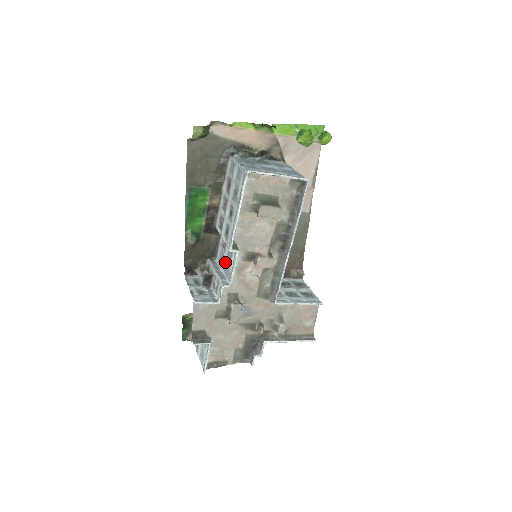
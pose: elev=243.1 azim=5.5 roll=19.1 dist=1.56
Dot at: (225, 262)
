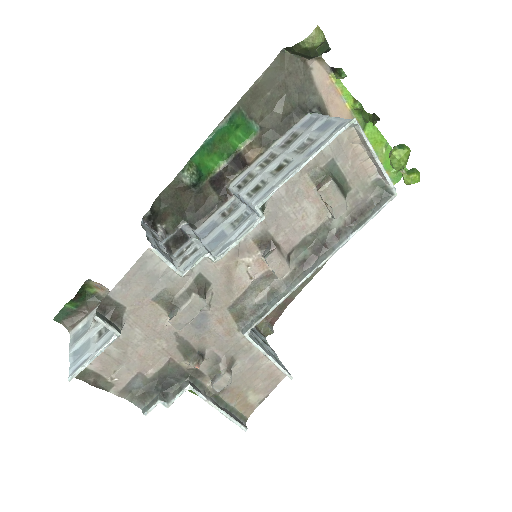
Dot at: (218, 232)
